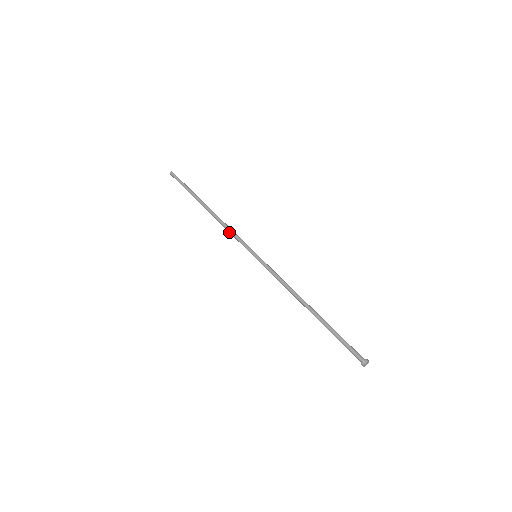
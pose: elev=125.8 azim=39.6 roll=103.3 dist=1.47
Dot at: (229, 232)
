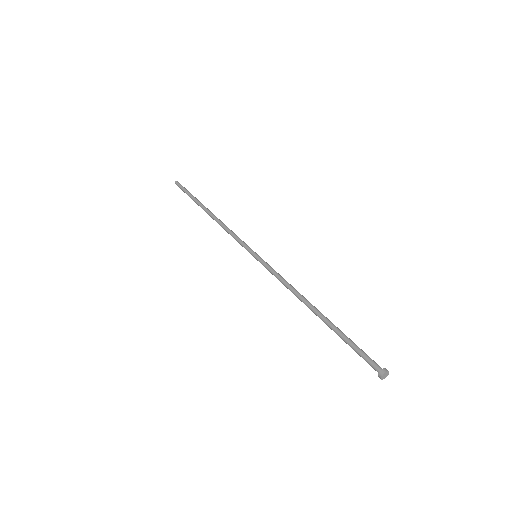
Dot at: (230, 231)
